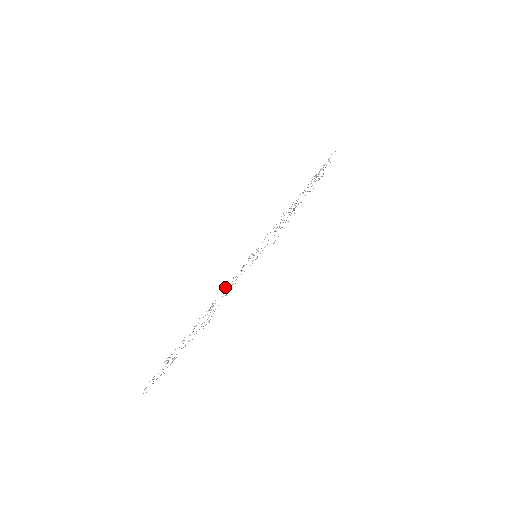
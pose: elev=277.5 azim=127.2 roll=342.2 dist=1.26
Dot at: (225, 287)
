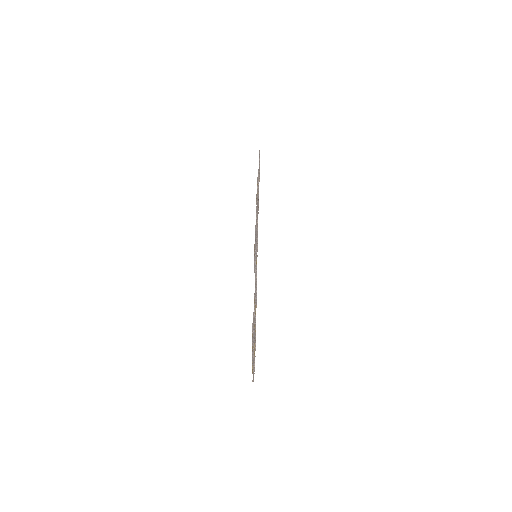
Dot at: occluded
